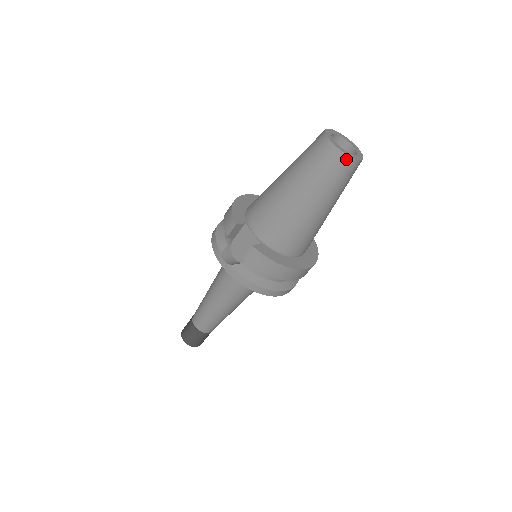
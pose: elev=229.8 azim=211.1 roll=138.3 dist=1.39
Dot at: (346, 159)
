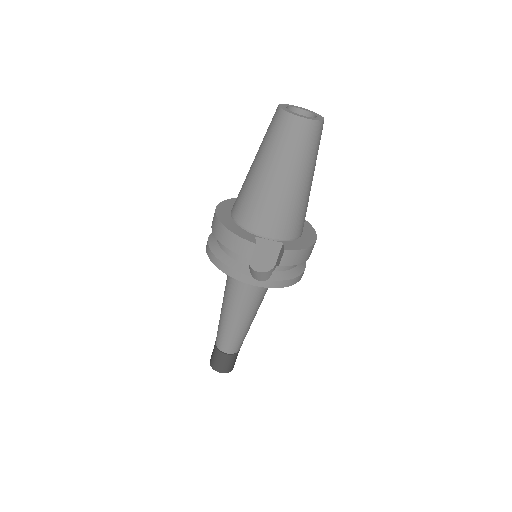
Dot at: (320, 125)
